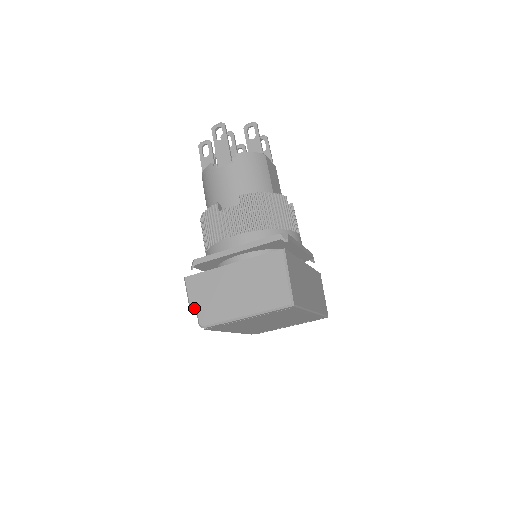
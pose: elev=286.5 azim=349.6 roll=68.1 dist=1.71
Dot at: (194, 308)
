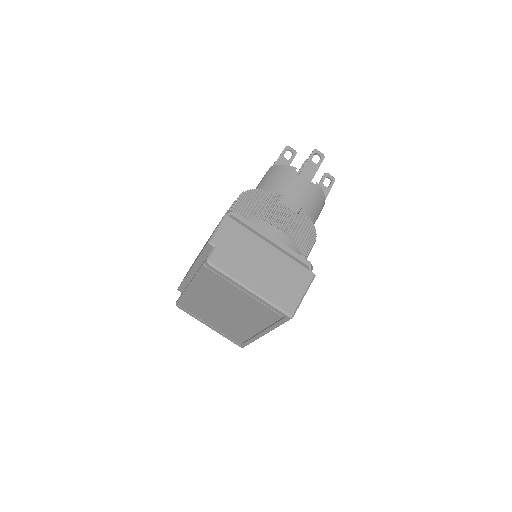
Dot at: (215, 243)
